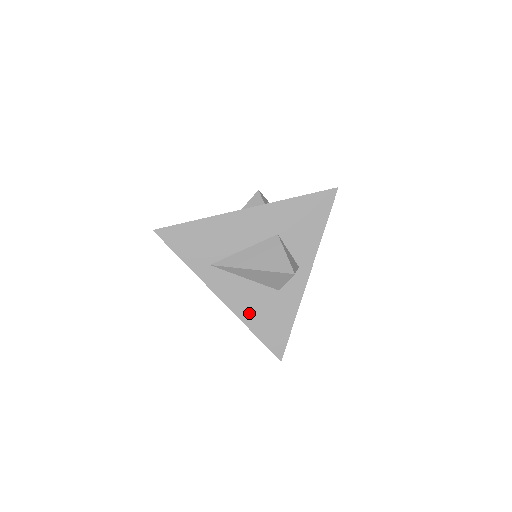
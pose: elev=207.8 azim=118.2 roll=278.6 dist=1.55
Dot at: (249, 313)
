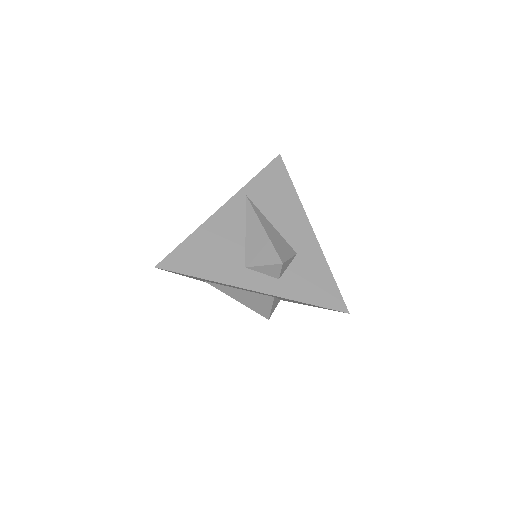
Dot at: occluded
